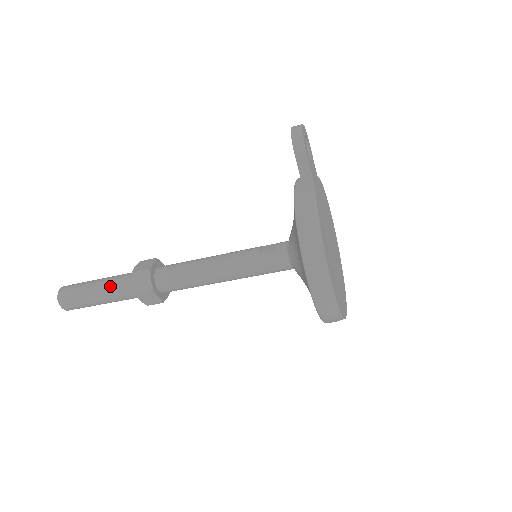
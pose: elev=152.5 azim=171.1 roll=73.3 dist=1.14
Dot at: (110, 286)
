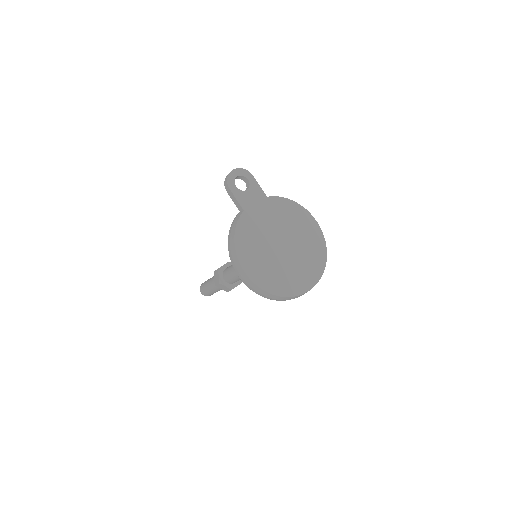
Dot at: (212, 281)
